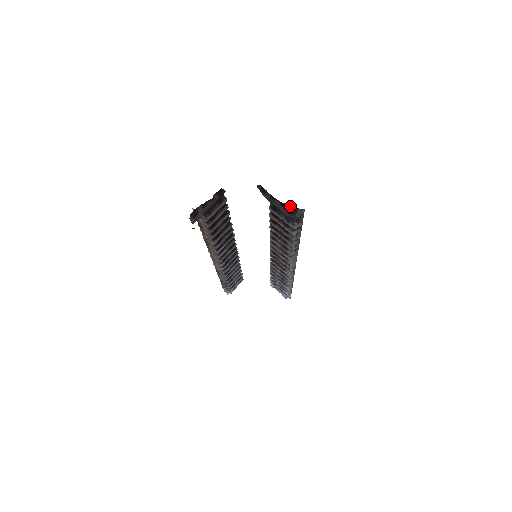
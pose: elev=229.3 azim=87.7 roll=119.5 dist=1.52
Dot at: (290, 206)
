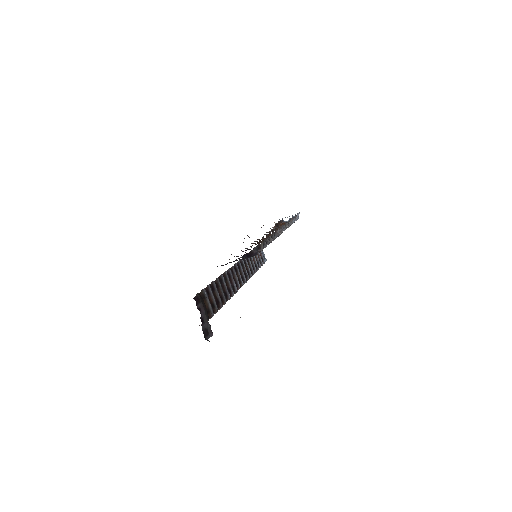
Dot at: (244, 256)
